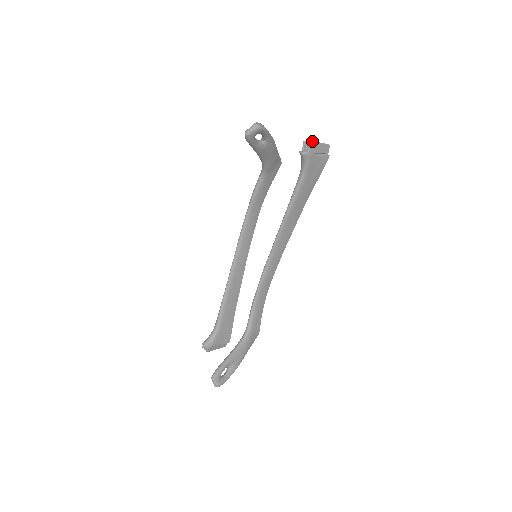
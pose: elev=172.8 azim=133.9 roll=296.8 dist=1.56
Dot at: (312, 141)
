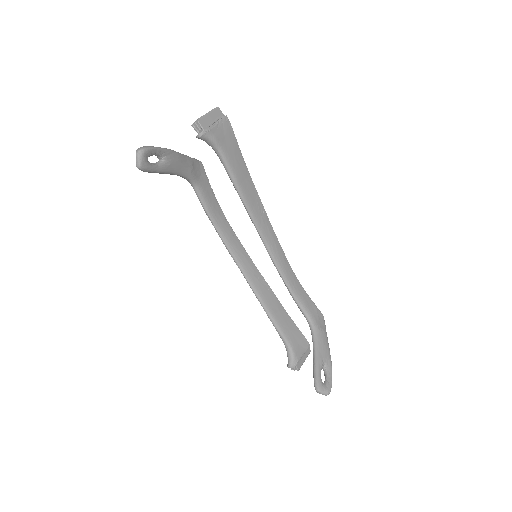
Dot at: occluded
